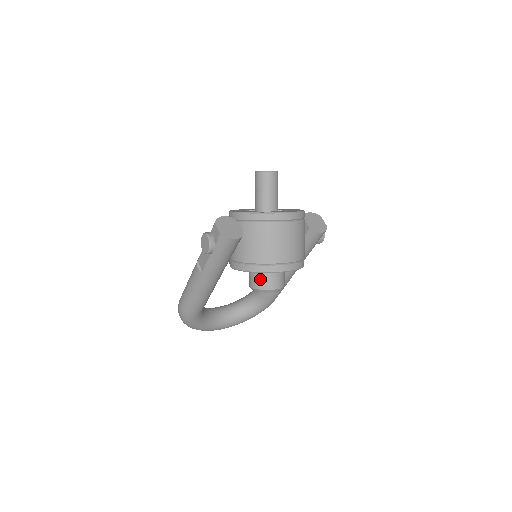
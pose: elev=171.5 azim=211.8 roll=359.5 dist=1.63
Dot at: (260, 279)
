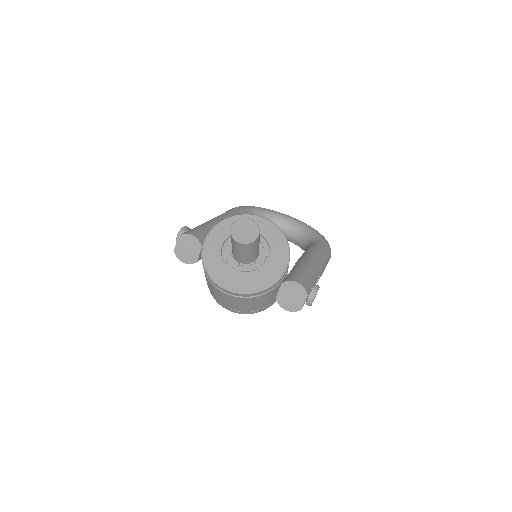
Dot at: occluded
